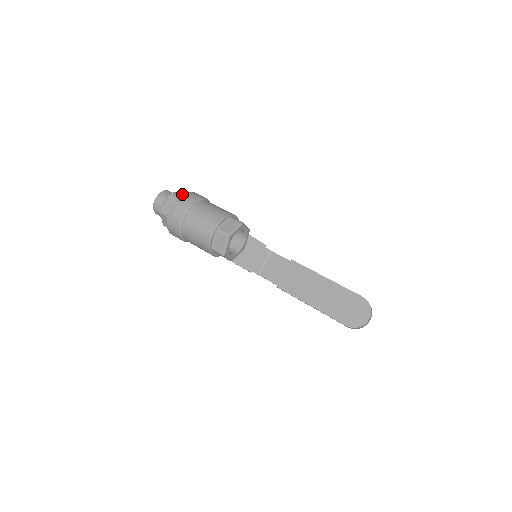
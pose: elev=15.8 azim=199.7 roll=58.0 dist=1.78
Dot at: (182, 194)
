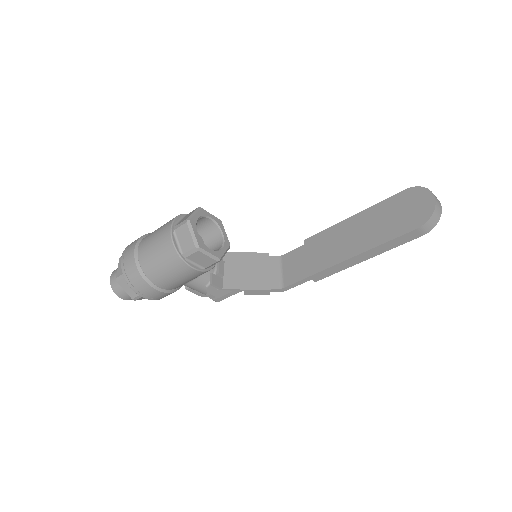
Dot at: occluded
